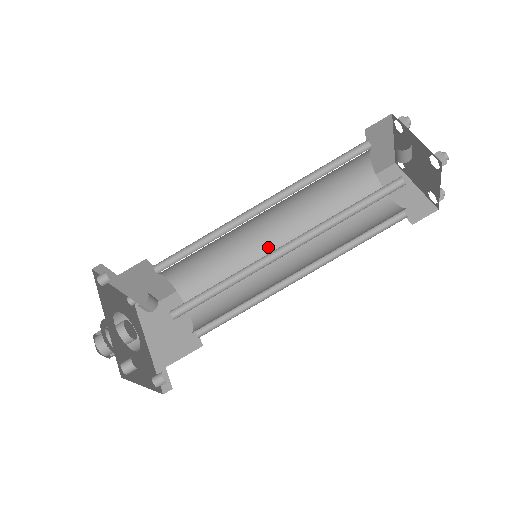
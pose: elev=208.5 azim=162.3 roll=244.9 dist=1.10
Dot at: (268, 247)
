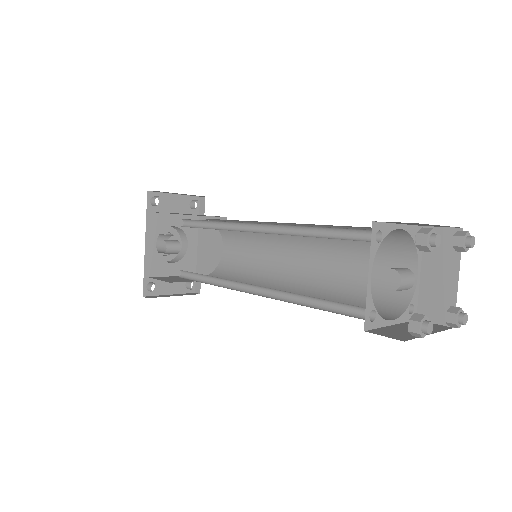
Dot at: (287, 237)
